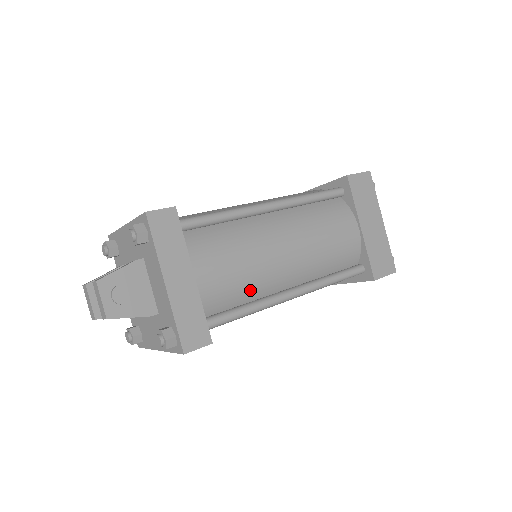
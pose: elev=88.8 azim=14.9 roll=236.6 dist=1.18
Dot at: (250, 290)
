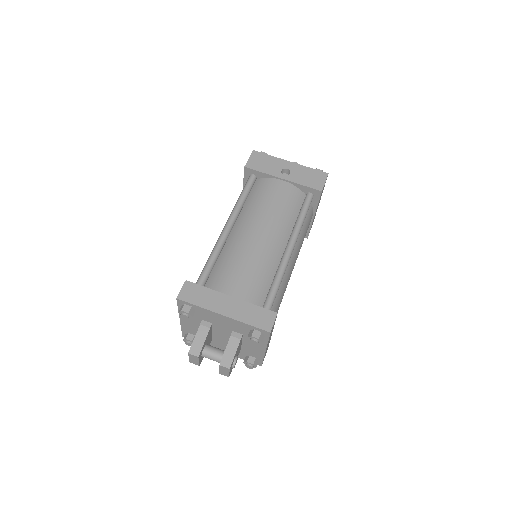
Dot at: occluded
